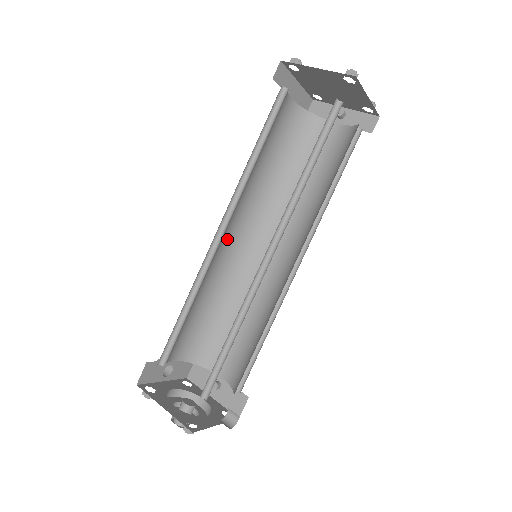
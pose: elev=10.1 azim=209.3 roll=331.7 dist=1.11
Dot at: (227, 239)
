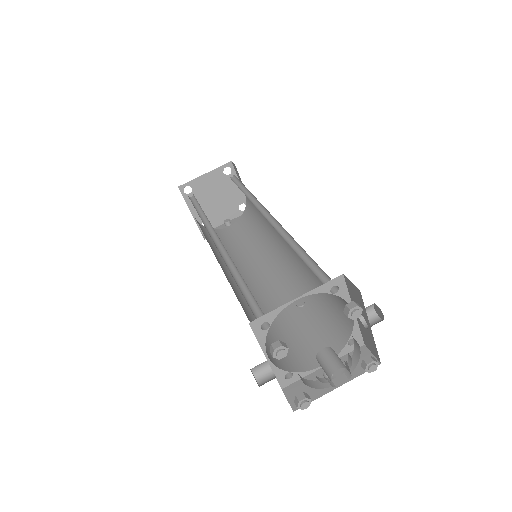
Dot at: occluded
